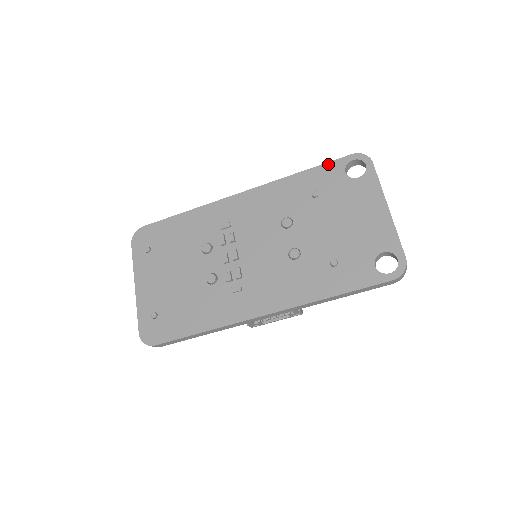
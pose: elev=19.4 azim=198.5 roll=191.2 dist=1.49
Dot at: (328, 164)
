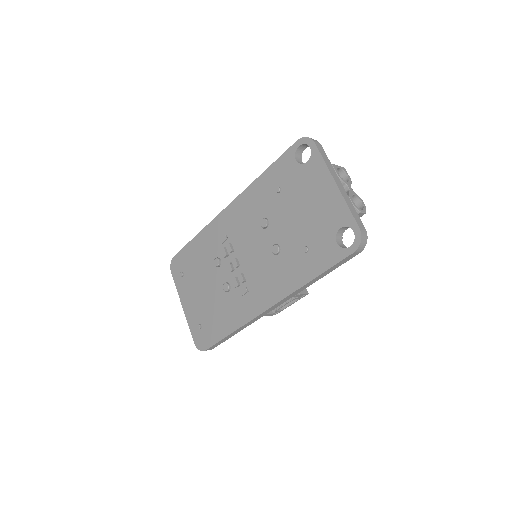
Dot at: (281, 157)
